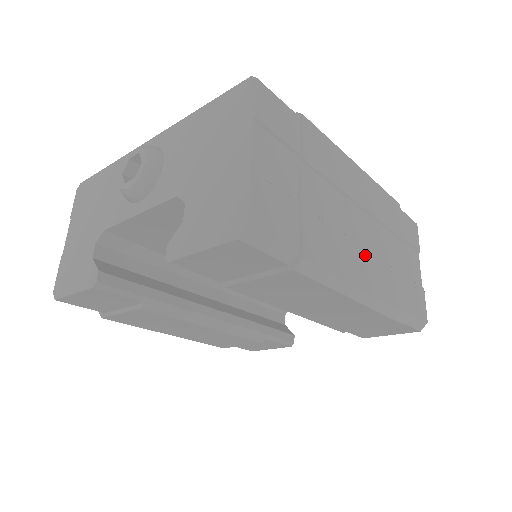
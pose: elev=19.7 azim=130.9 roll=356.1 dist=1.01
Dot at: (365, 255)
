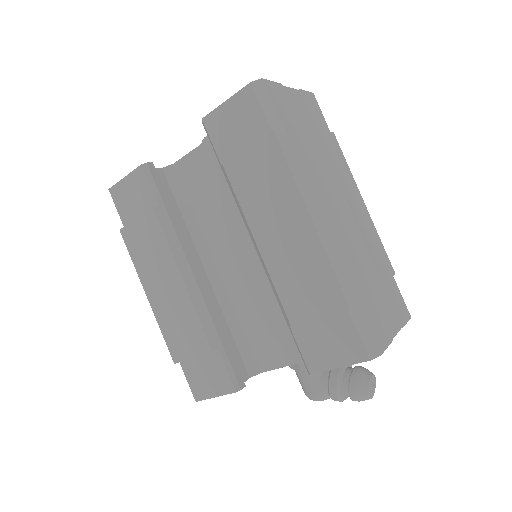
Dot at: (336, 213)
